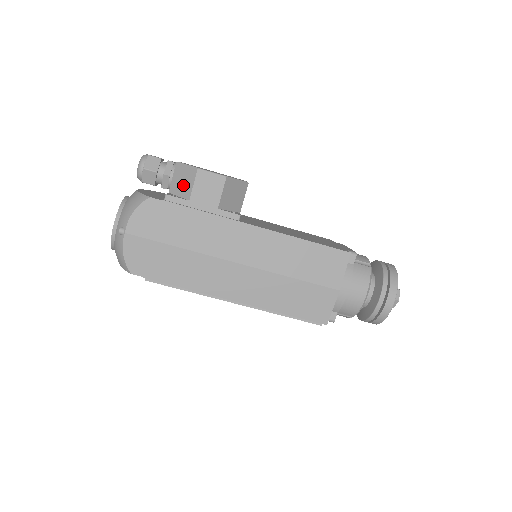
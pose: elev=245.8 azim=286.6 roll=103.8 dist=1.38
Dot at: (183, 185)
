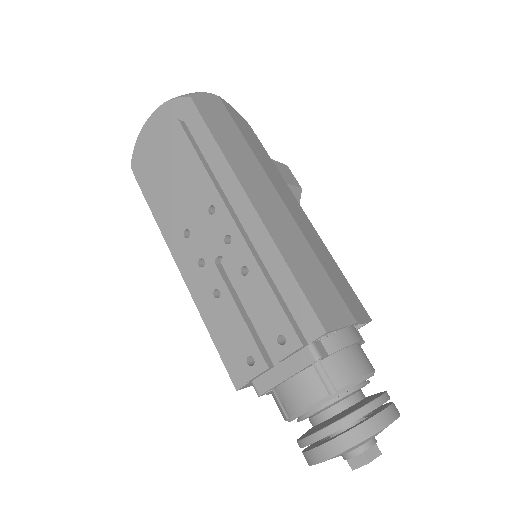
Dot at: occluded
